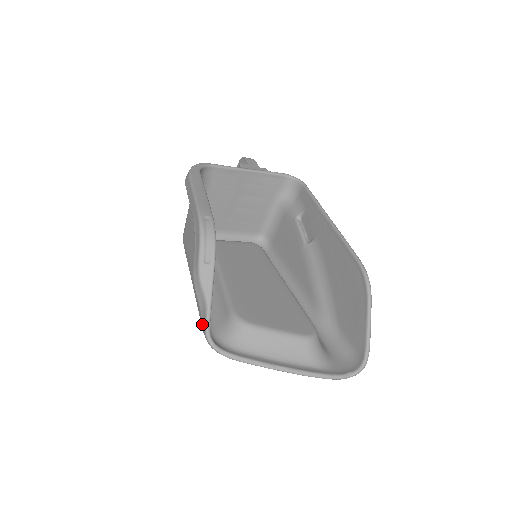
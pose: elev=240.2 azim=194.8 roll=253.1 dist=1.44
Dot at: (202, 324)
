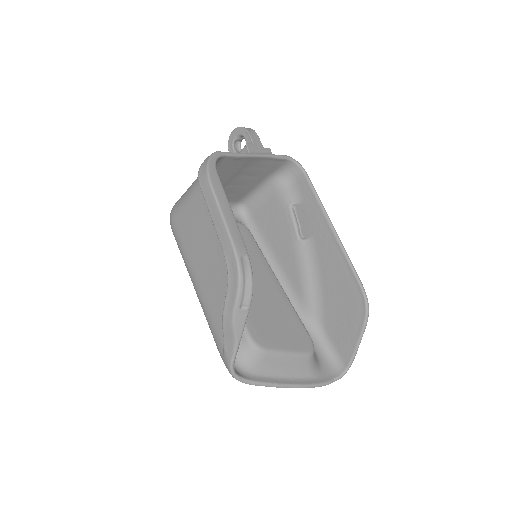
Dot at: (225, 356)
